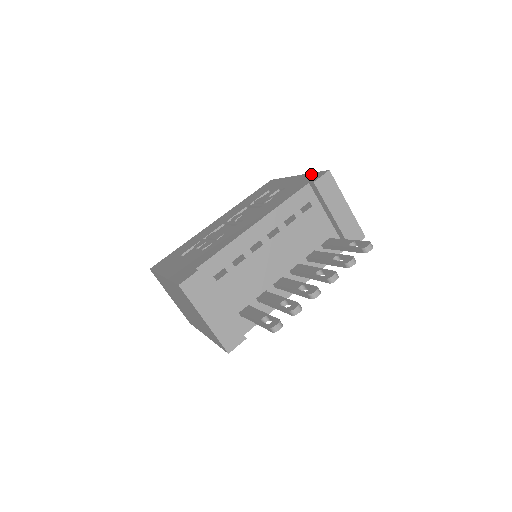
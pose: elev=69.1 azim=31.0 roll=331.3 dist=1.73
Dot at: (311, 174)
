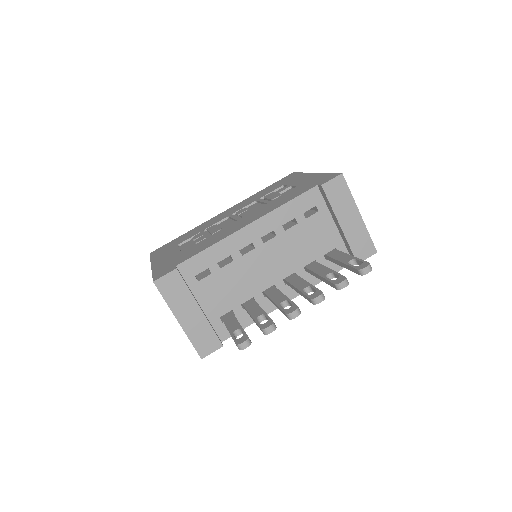
Dot at: (325, 174)
